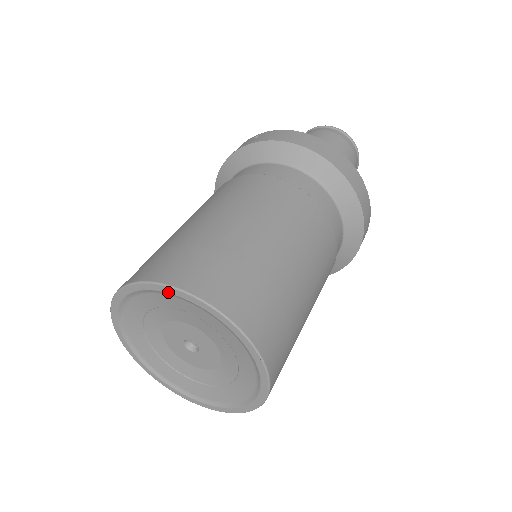
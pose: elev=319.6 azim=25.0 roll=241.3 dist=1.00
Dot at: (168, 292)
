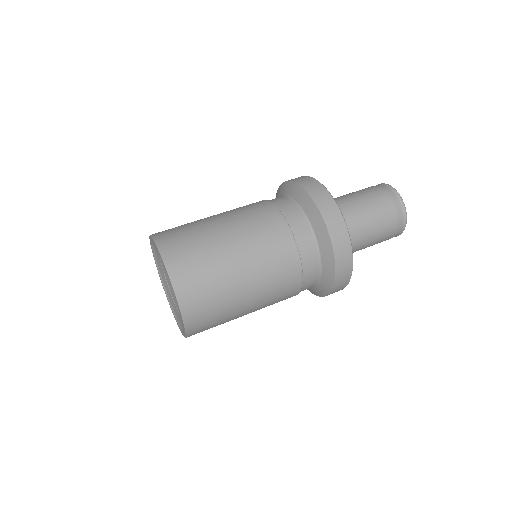
Dot at: (152, 240)
